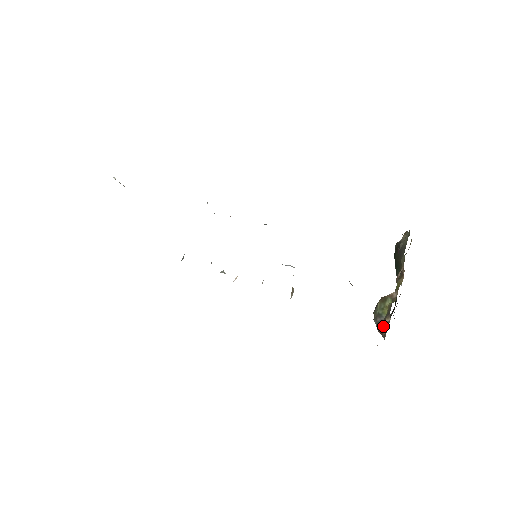
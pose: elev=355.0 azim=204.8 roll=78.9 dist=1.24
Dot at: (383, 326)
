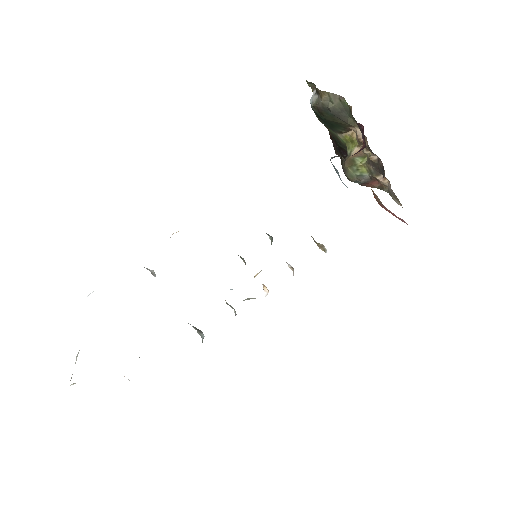
Dot at: (372, 182)
